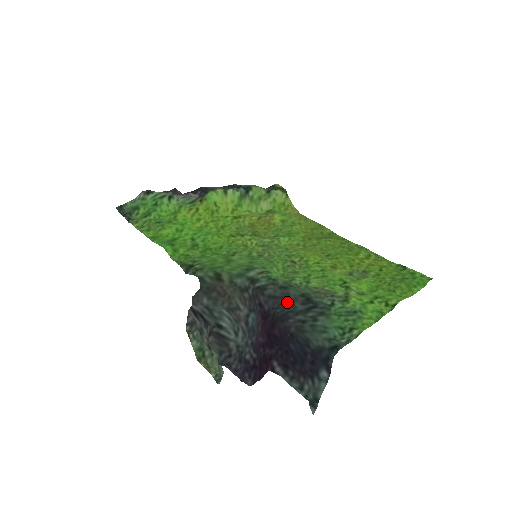
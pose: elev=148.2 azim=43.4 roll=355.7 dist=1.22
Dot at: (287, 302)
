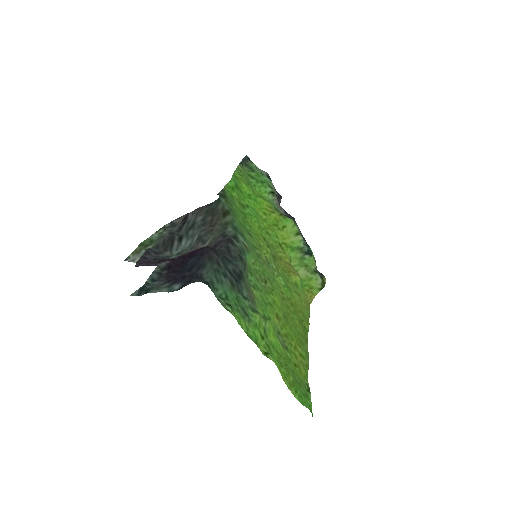
Dot at: (230, 259)
